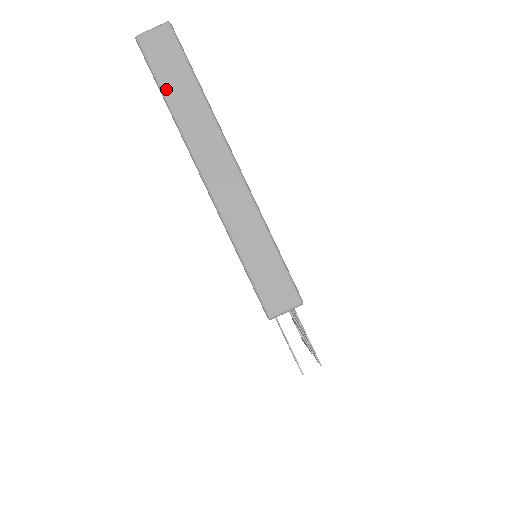
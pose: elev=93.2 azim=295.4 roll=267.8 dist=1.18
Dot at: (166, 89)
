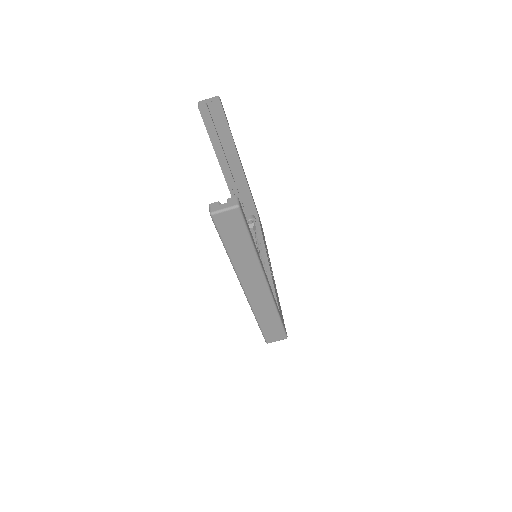
Dot at: (229, 247)
